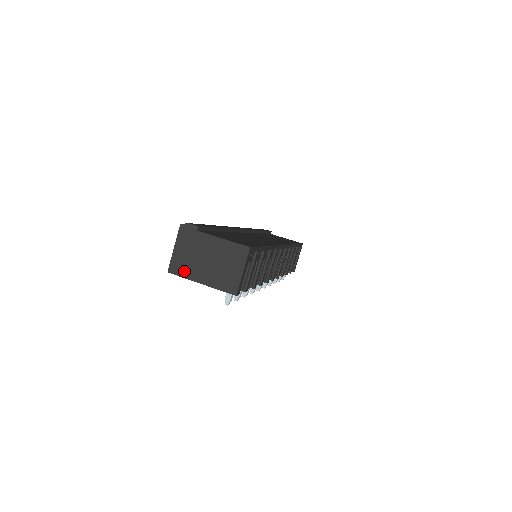
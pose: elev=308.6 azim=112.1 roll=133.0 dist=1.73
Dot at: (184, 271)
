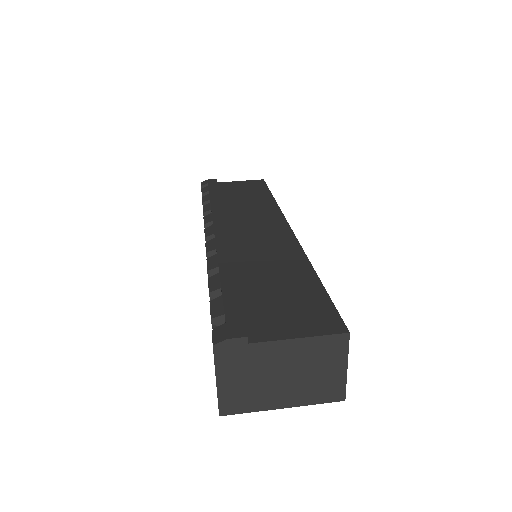
Dot at: (248, 404)
